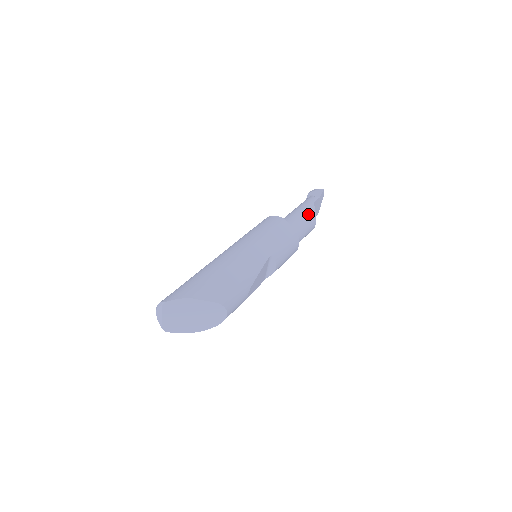
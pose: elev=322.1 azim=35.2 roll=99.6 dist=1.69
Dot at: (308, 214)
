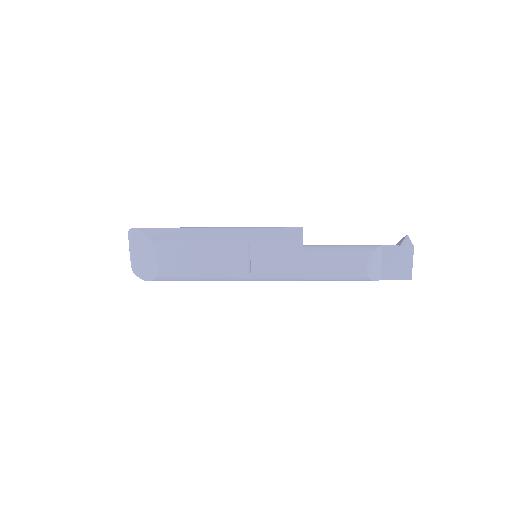
Dot at: (358, 248)
